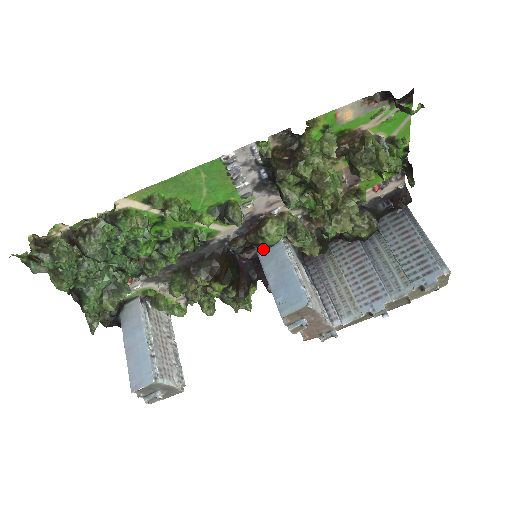
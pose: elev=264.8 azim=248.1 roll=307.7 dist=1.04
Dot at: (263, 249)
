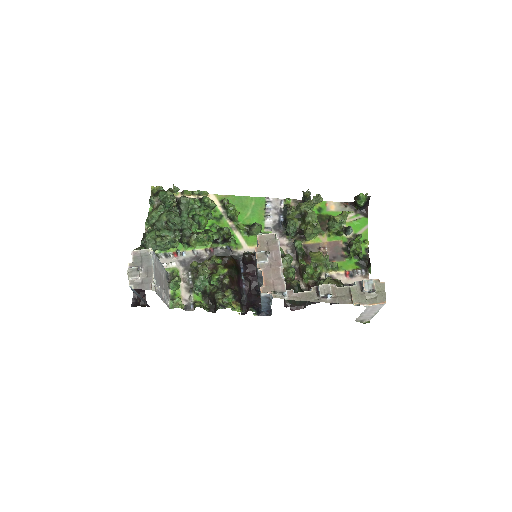
Dot at: occluded
